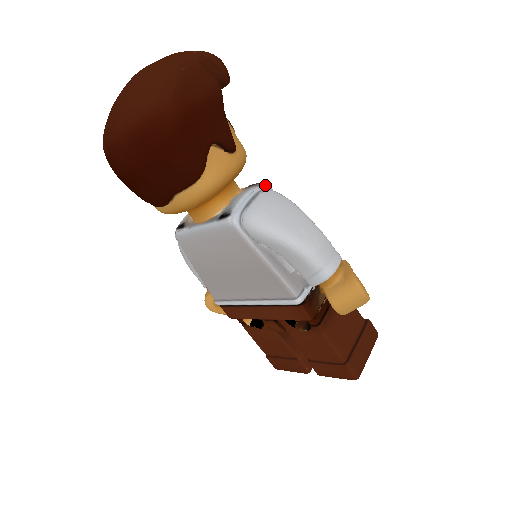
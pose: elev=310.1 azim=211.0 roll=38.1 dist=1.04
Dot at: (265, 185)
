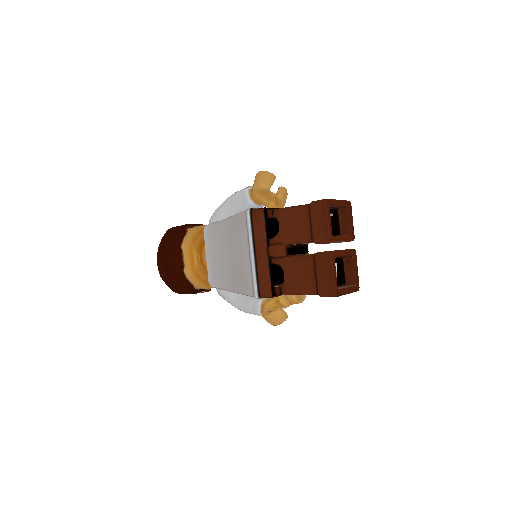
Dot at: occluded
